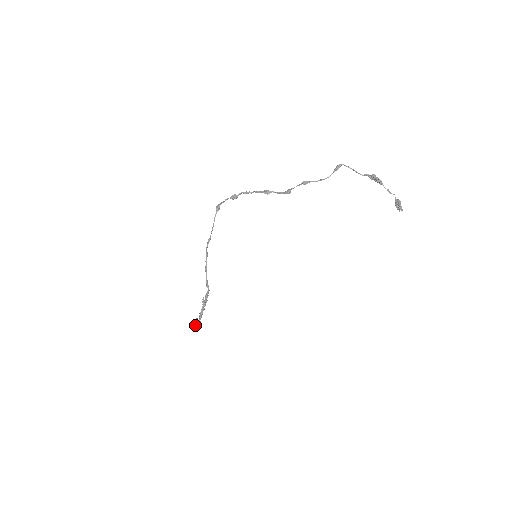
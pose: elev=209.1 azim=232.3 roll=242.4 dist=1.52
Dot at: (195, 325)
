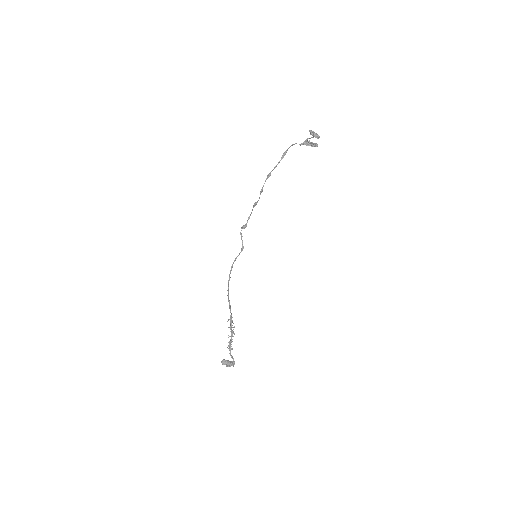
Dot at: (227, 360)
